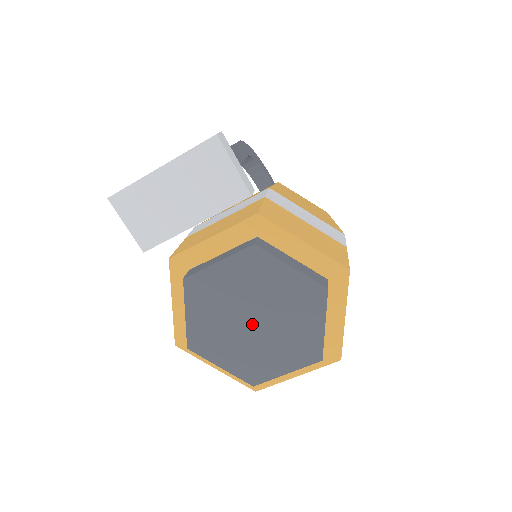
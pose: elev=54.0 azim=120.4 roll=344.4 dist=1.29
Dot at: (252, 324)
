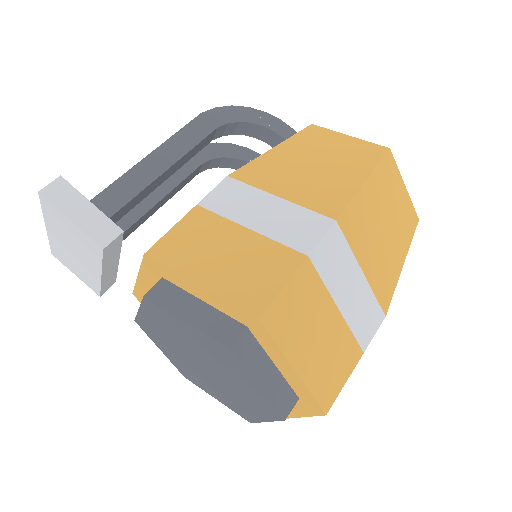
Dot at: (204, 369)
